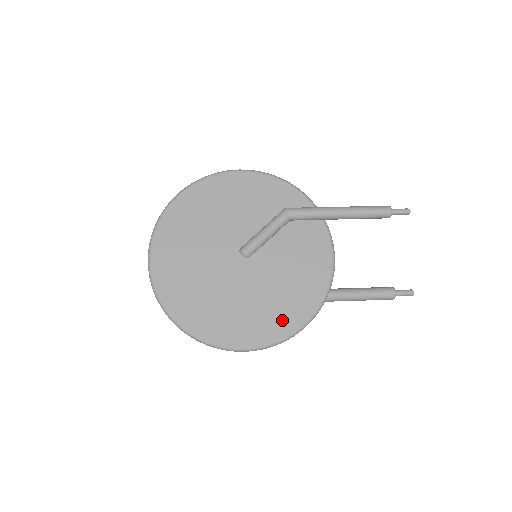
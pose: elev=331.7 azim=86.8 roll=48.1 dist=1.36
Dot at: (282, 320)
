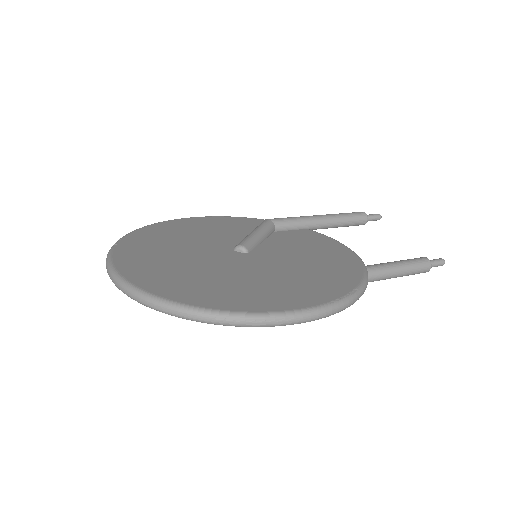
Dot at: (333, 282)
